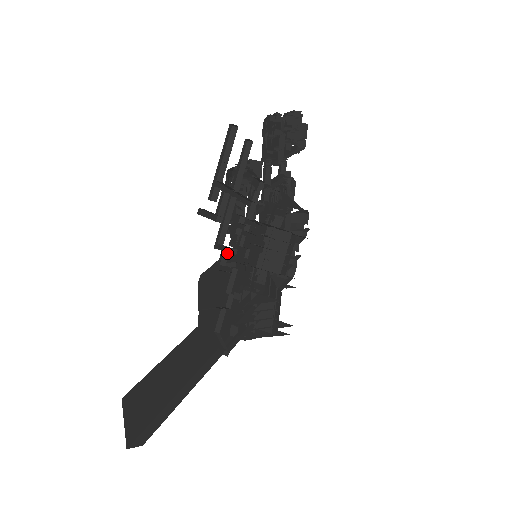
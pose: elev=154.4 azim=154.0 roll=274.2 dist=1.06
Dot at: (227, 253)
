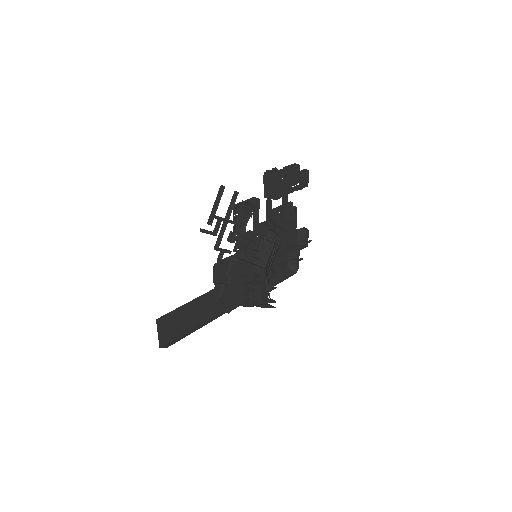
Dot at: (223, 253)
